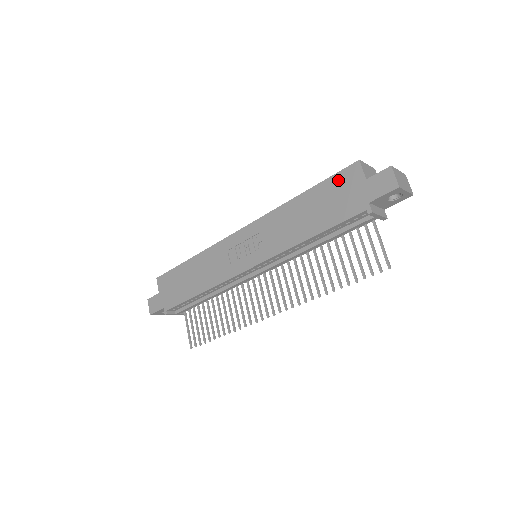
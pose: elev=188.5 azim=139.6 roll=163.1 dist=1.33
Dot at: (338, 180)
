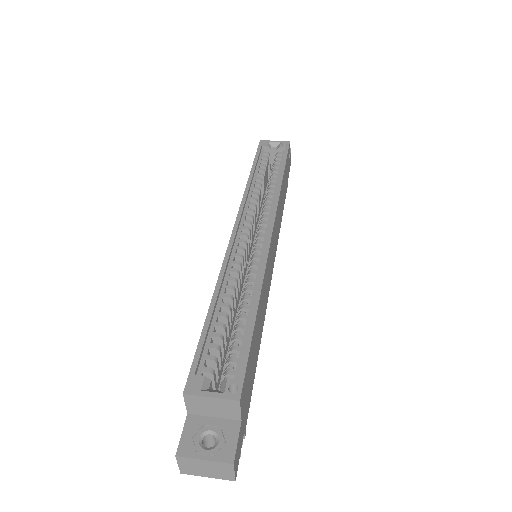
Dot at: occluded
